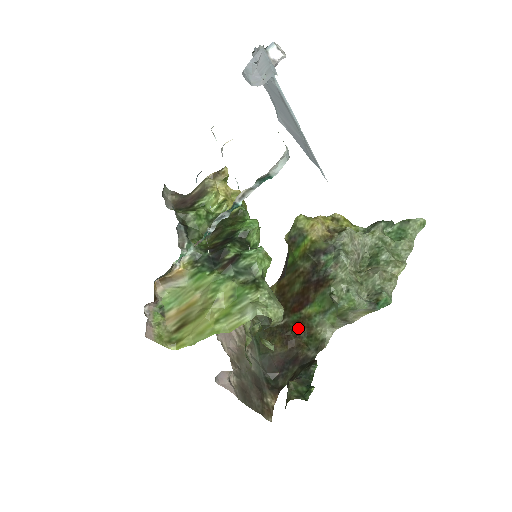
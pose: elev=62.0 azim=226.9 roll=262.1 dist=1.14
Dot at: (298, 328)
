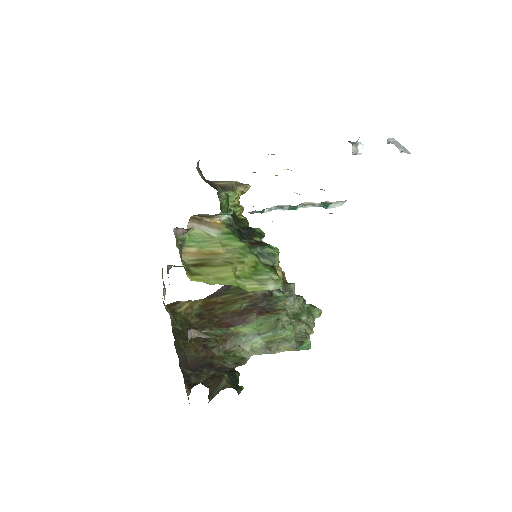
Dot at: (219, 341)
